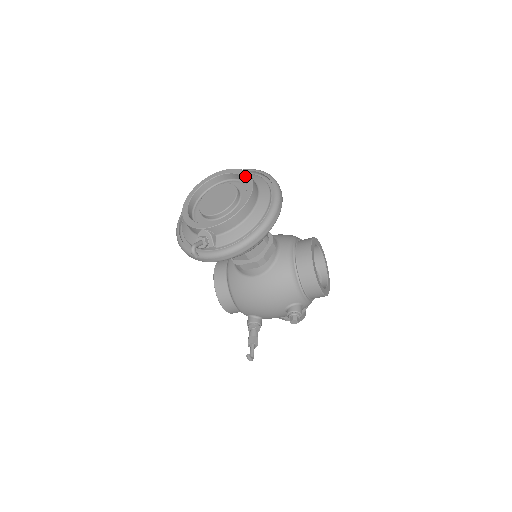
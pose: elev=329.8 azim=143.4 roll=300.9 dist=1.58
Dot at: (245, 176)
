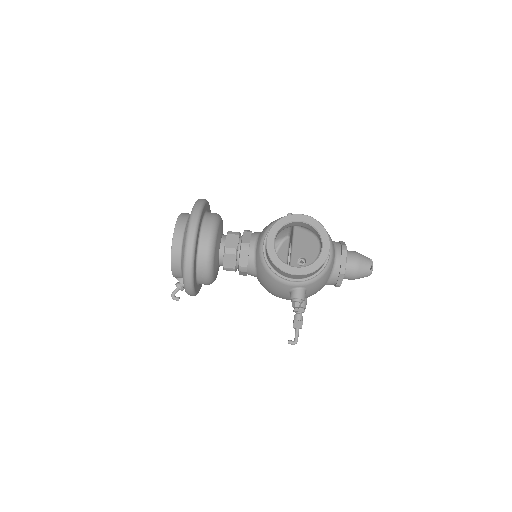
Dot at: occluded
